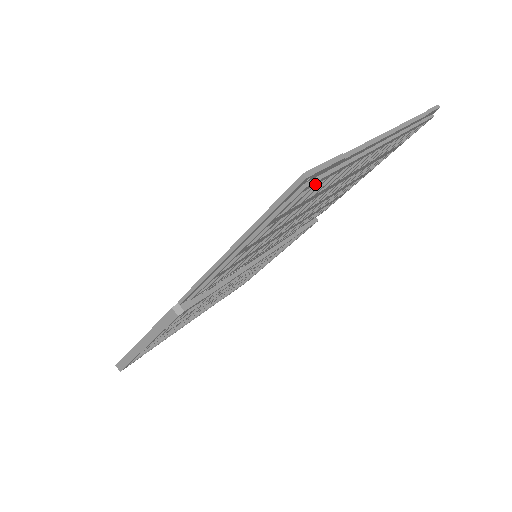
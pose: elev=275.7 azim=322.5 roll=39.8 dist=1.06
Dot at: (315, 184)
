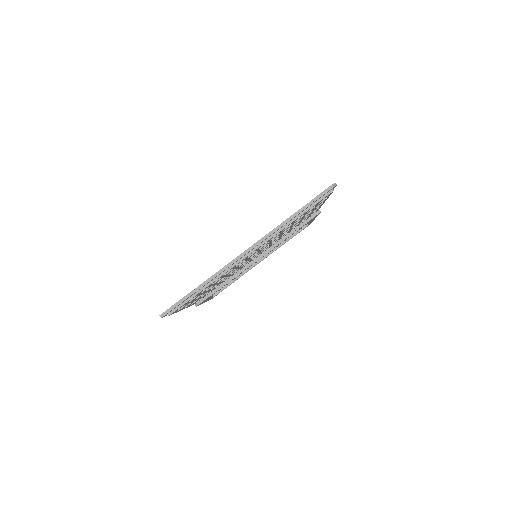
Dot at: occluded
